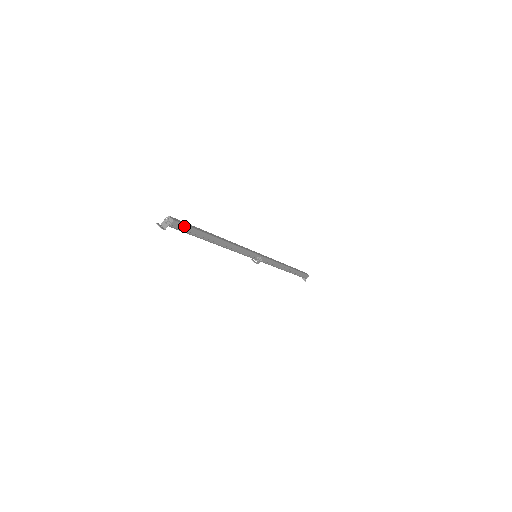
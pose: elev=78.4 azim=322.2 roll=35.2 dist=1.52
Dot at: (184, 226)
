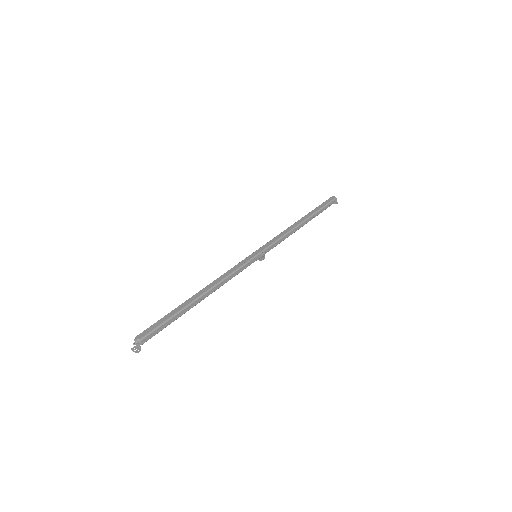
Dot at: (155, 330)
